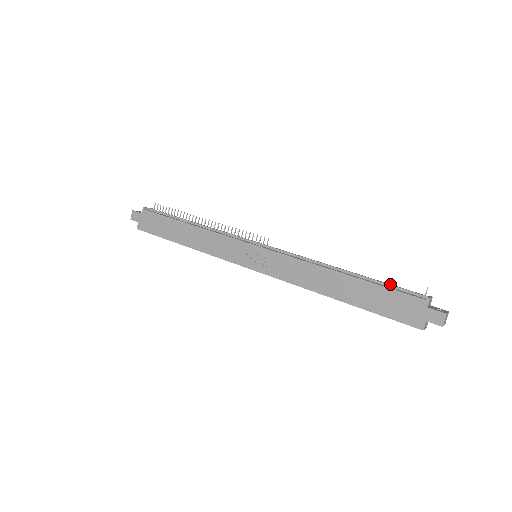
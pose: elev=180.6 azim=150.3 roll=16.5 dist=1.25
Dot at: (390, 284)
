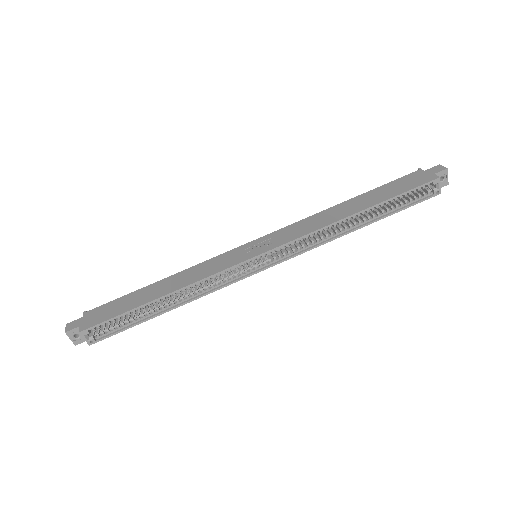
Dot at: occluded
